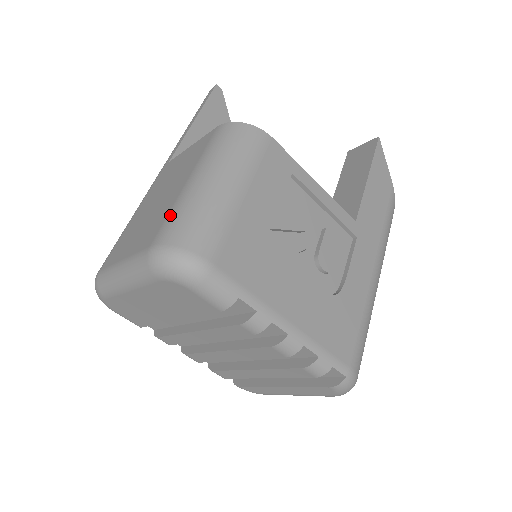
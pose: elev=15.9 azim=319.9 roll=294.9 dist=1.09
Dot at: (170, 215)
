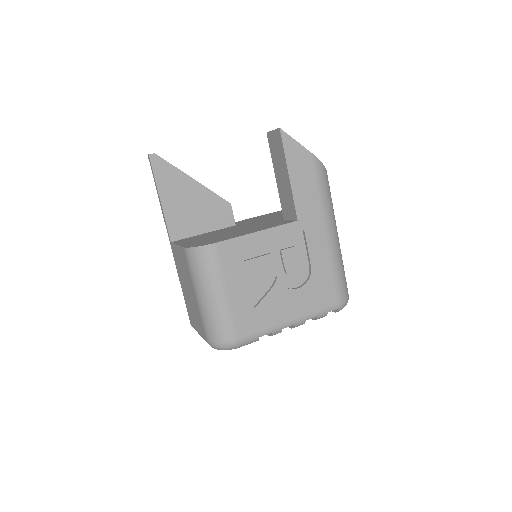
Dot at: (203, 322)
